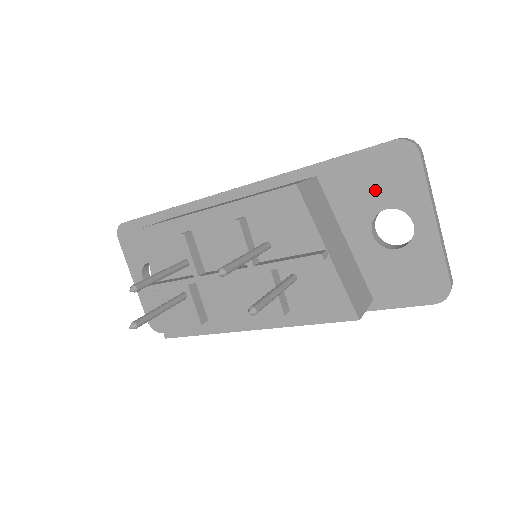
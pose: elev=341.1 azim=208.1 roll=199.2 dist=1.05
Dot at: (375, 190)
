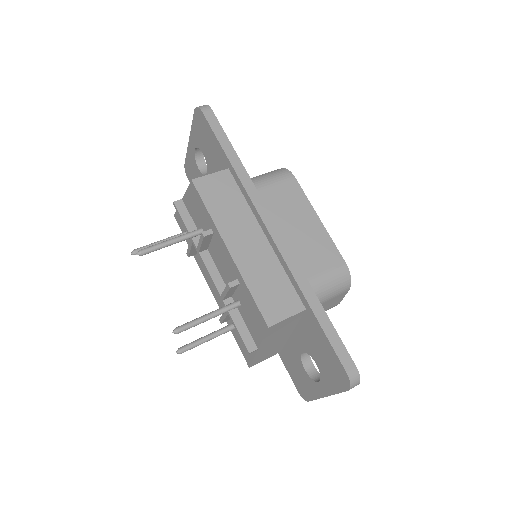
Dot at: (320, 356)
